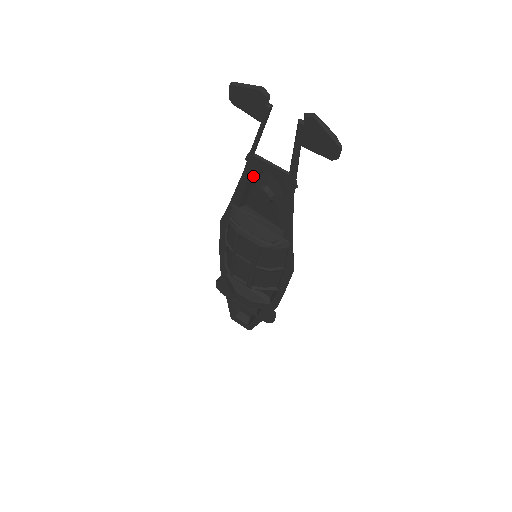
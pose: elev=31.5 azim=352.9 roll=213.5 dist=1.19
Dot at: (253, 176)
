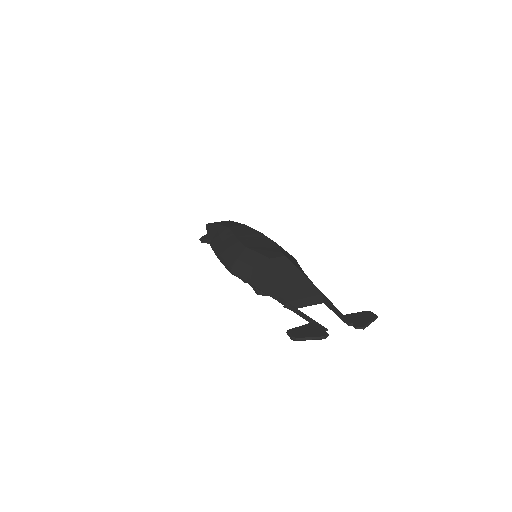
Dot at: occluded
